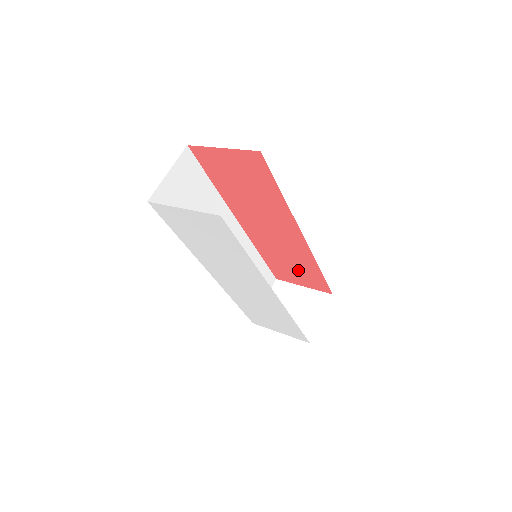
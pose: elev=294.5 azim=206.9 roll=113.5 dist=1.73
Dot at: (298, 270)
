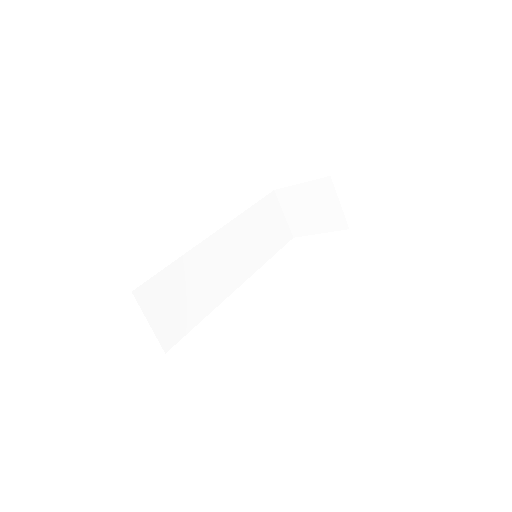
Dot at: occluded
